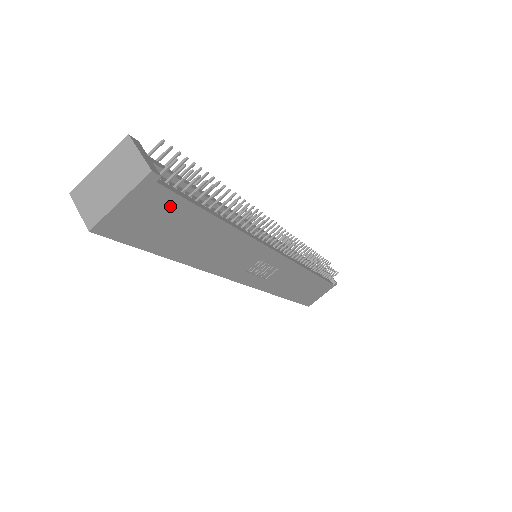
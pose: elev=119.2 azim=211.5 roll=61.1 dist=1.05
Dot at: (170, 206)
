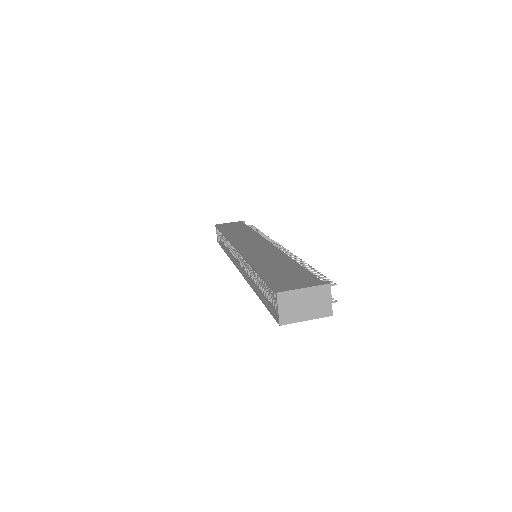
Dot at: occluded
